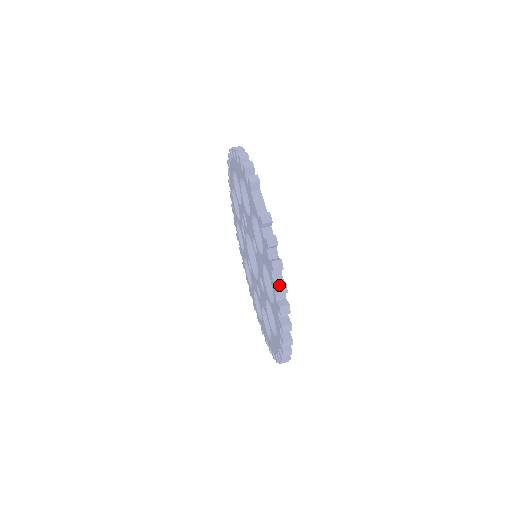
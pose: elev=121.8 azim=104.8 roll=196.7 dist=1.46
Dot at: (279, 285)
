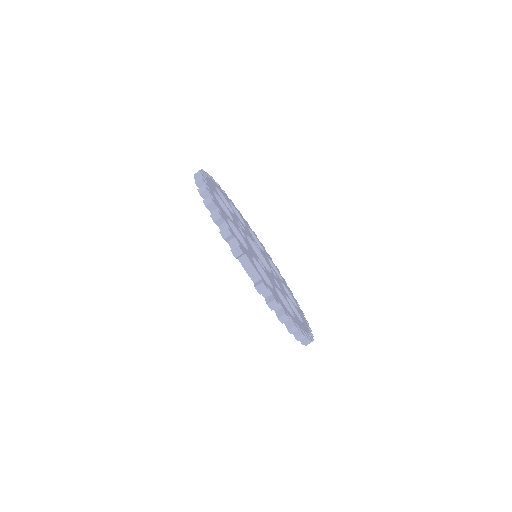
Dot at: (290, 329)
